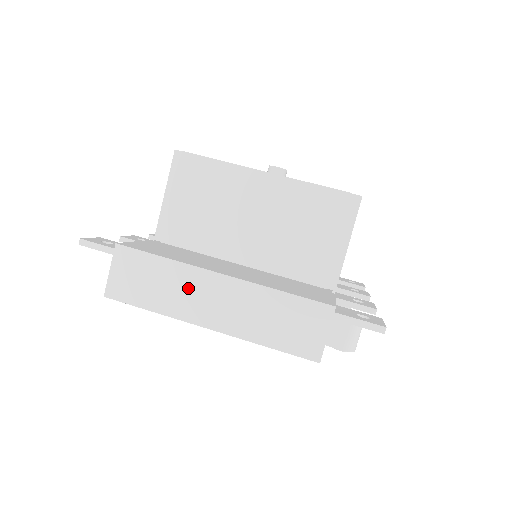
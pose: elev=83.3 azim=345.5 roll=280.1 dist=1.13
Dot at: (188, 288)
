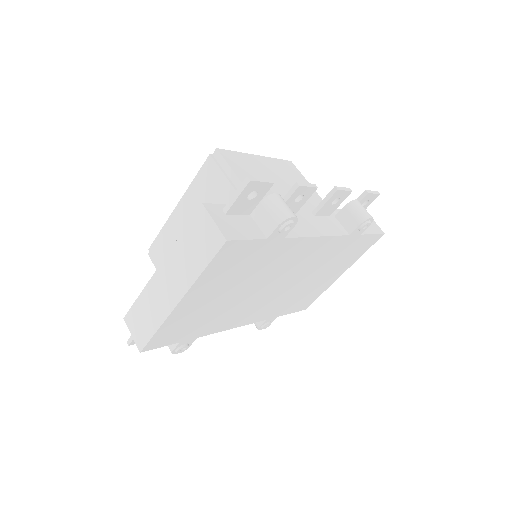
Dot at: (156, 295)
